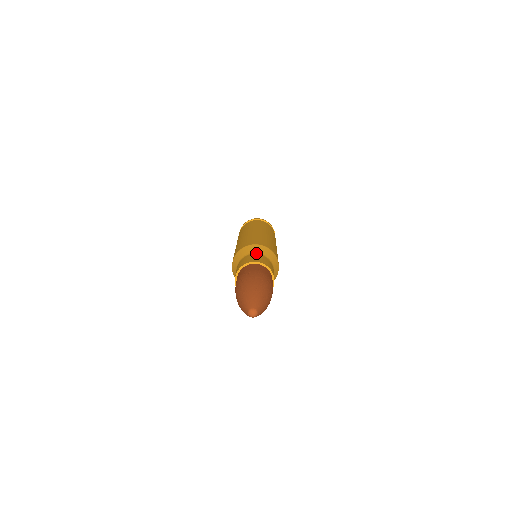
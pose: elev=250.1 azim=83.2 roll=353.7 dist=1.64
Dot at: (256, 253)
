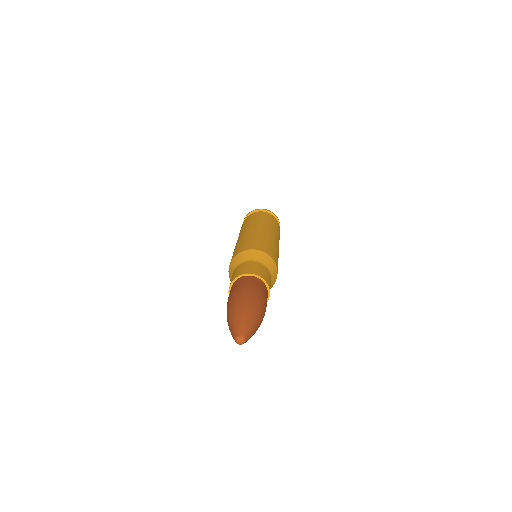
Dot at: (257, 261)
